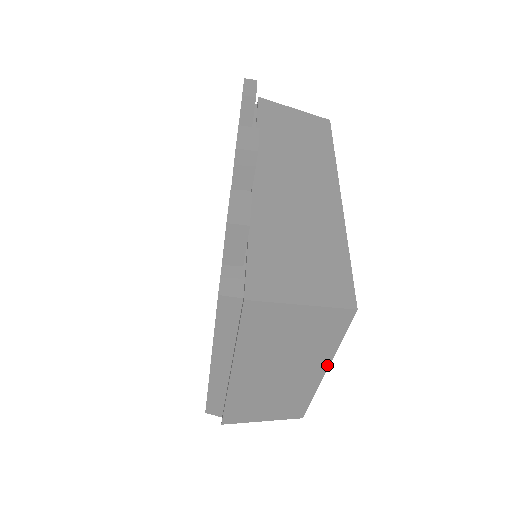
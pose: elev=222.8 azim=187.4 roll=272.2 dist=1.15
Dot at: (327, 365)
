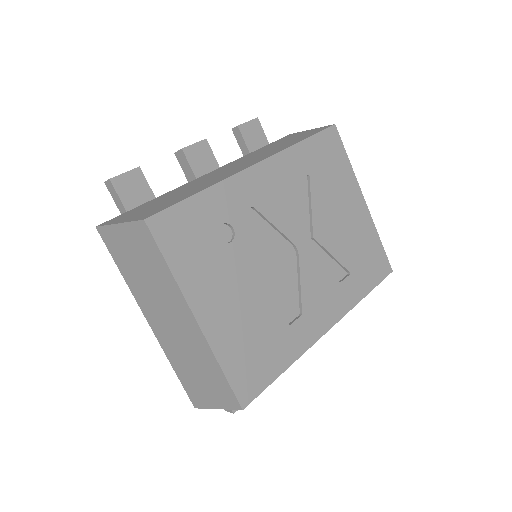
Dot at: (187, 305)
